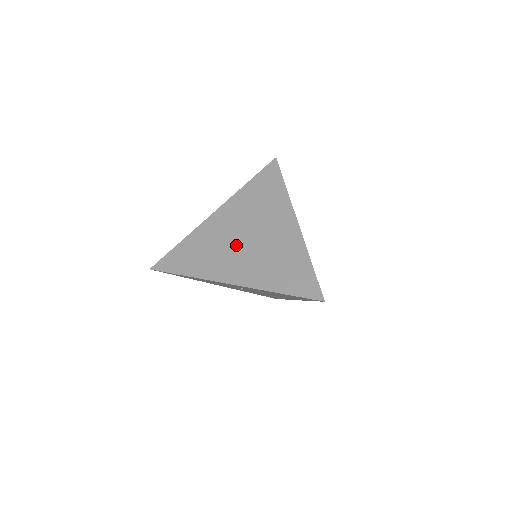
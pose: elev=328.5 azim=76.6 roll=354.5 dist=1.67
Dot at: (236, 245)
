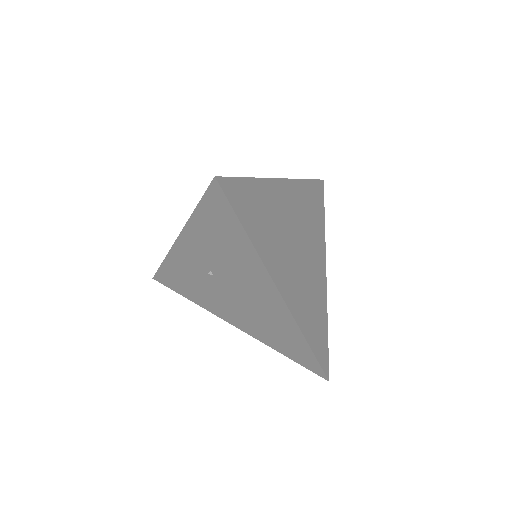
Dot at: occluded
